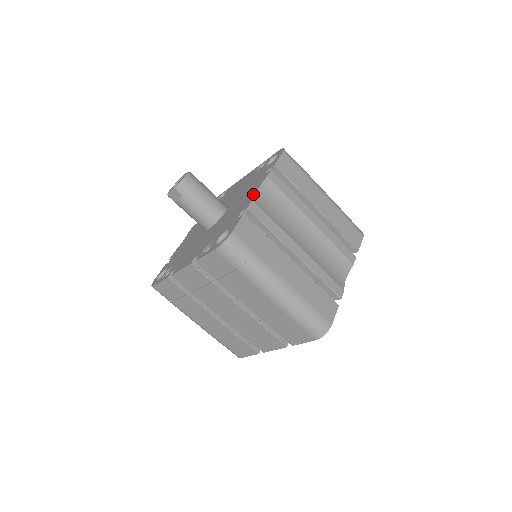
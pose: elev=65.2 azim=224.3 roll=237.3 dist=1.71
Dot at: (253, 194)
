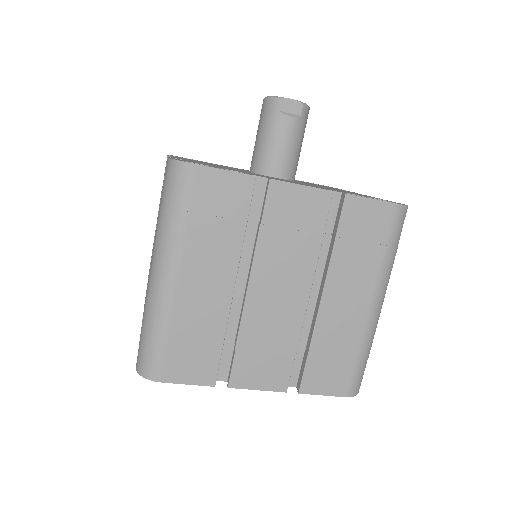
Dot at: (361, 194)
